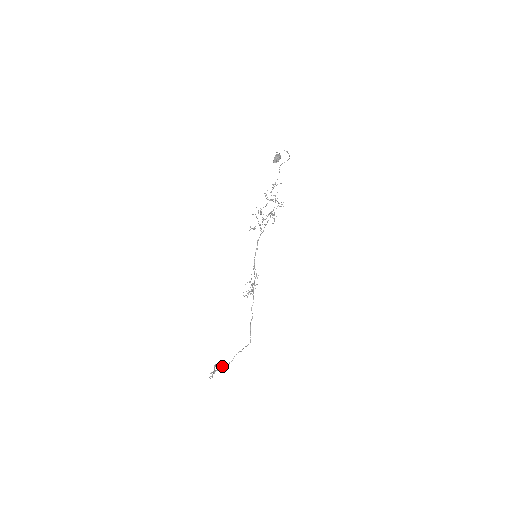
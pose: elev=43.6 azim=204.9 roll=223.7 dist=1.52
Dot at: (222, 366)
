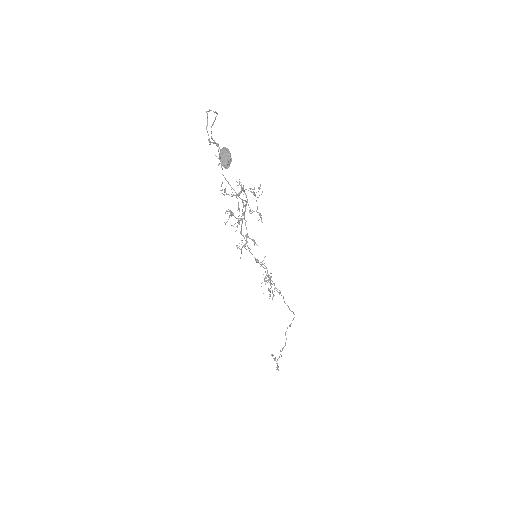
Dot at: occluded
